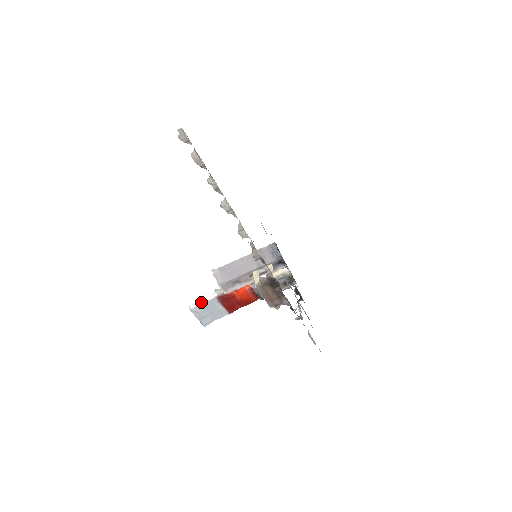
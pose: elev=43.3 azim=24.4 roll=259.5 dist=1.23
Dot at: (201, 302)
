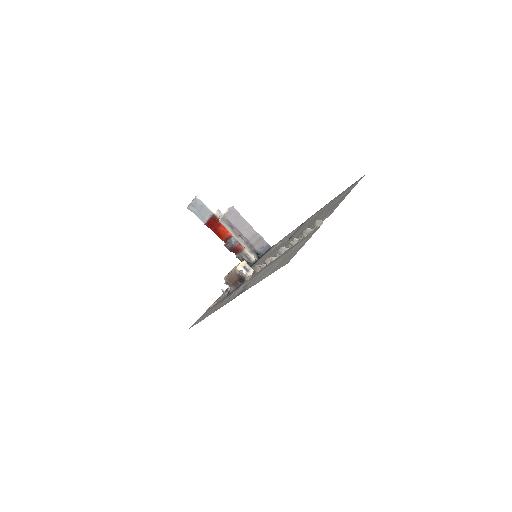
Dot at: (205, 203)
